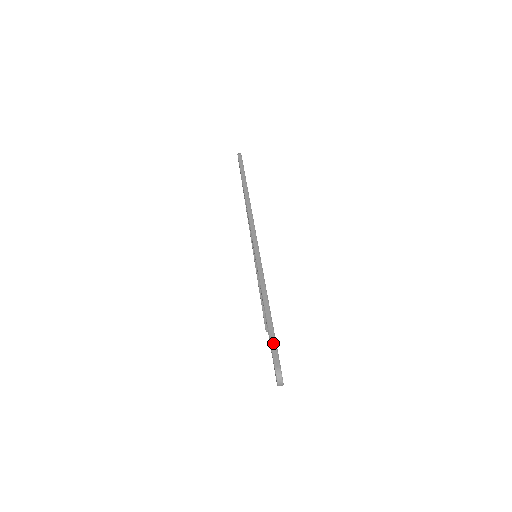
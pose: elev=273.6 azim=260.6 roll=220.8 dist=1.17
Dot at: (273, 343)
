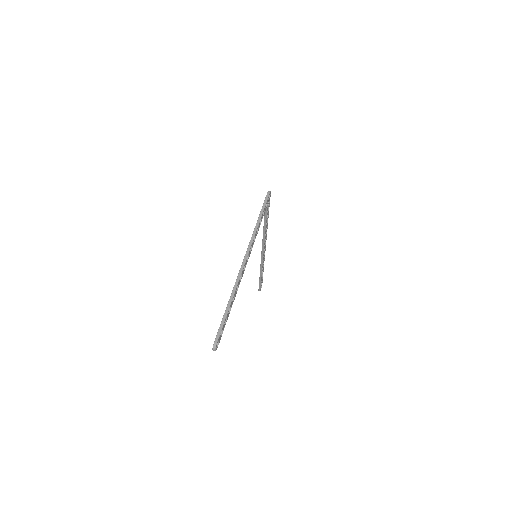
Dot at: (220, 329)
